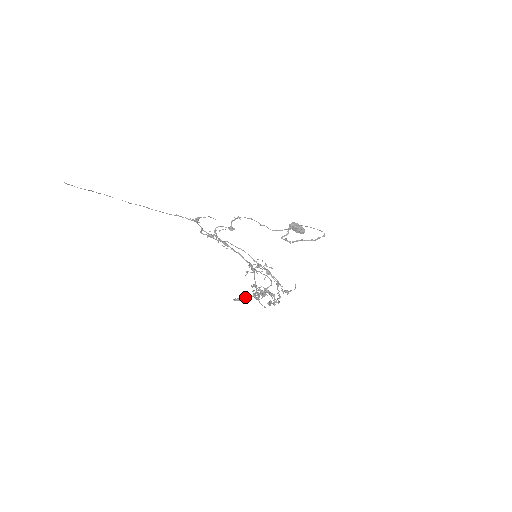
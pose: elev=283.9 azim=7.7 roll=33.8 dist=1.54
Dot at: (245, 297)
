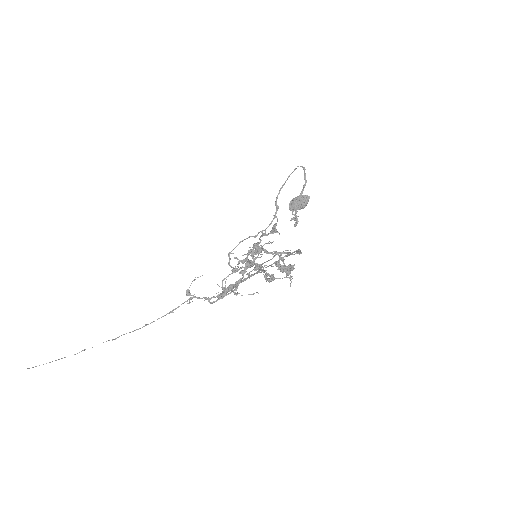
Dot at: (233, 284)
